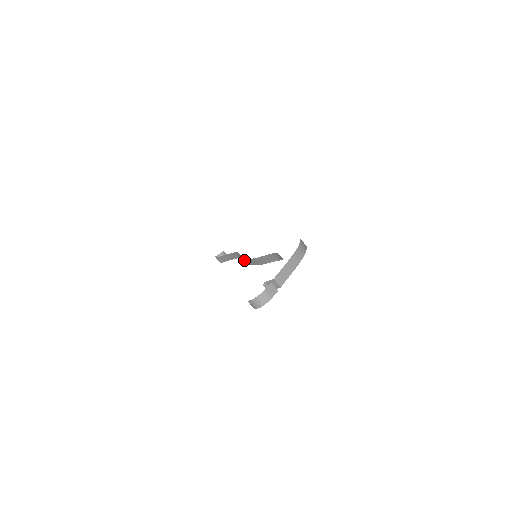
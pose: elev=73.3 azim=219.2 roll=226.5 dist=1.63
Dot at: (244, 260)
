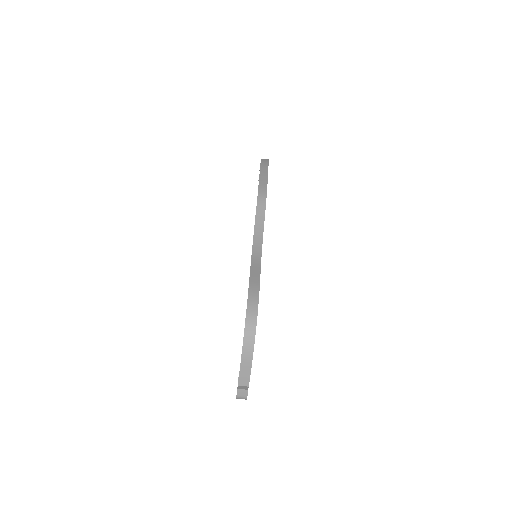
Dot at: occluded
